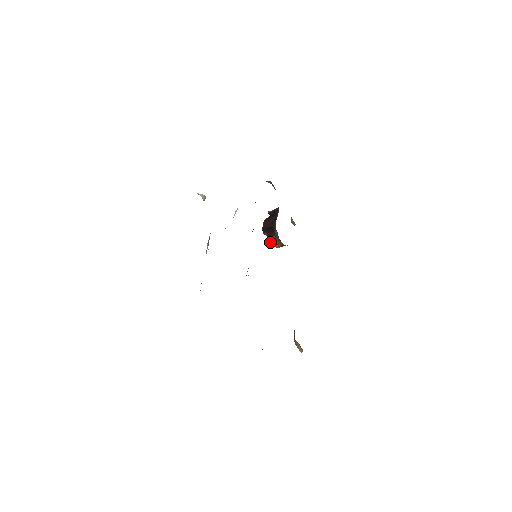
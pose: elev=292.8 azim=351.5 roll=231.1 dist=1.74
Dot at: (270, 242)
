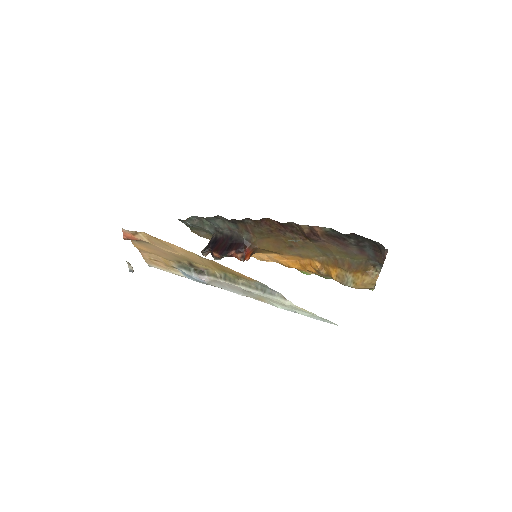
Dot at: (244, 252)
